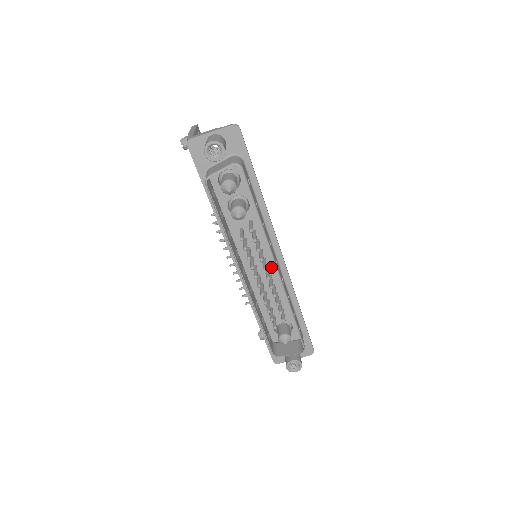
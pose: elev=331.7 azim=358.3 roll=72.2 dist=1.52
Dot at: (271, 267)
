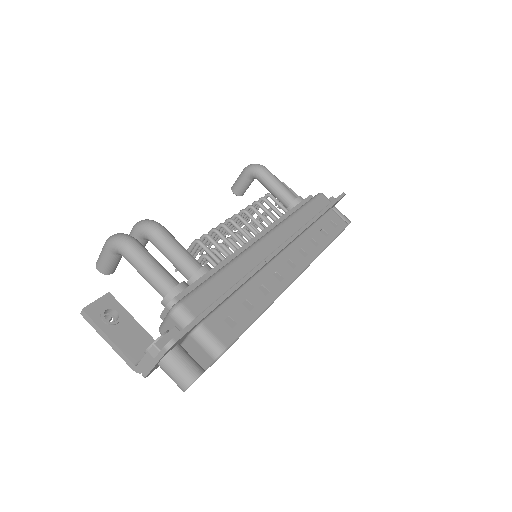
Dot at: occluded
